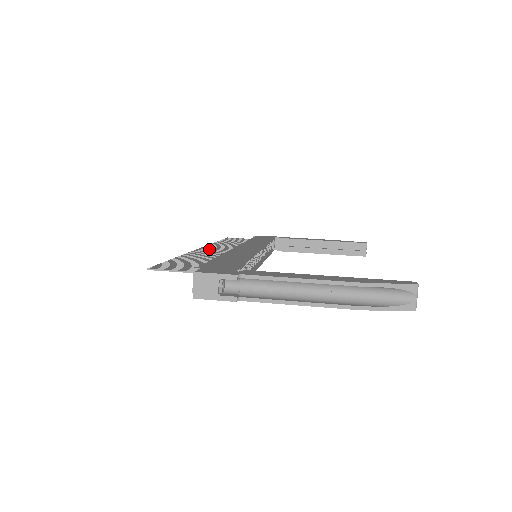
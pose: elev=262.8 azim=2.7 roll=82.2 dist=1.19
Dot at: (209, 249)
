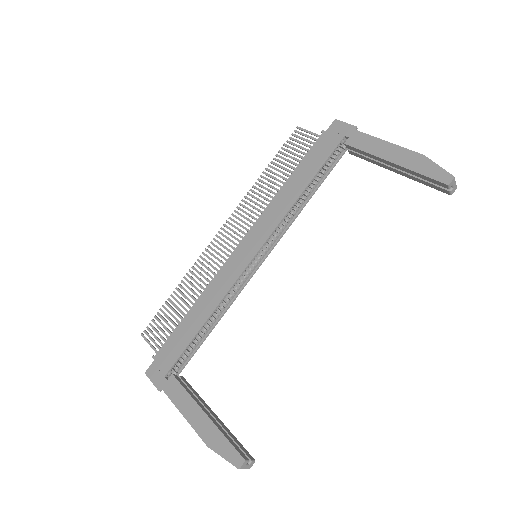
Dot at: (222, 239)
